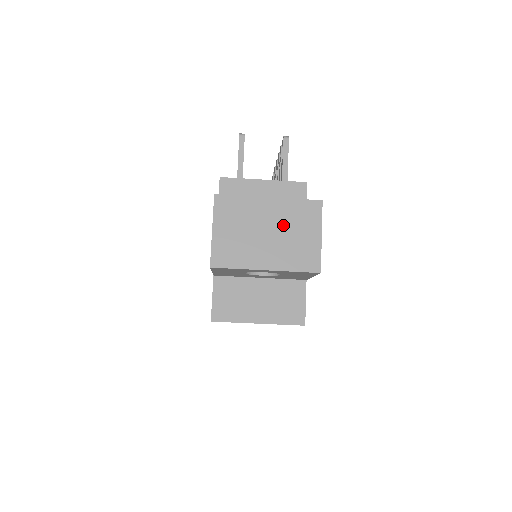
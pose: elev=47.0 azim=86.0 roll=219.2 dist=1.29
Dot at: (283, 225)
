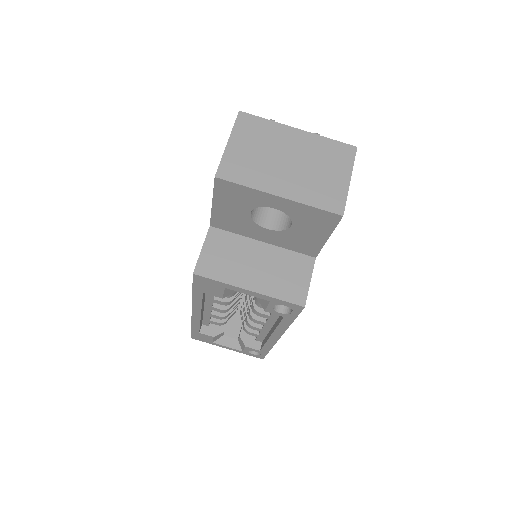
Dot at: (309, 158)
